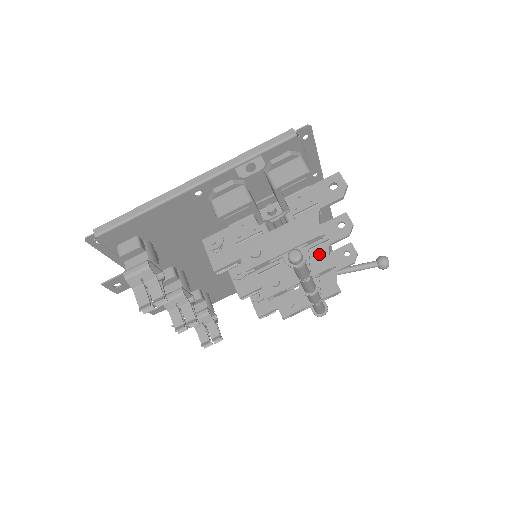
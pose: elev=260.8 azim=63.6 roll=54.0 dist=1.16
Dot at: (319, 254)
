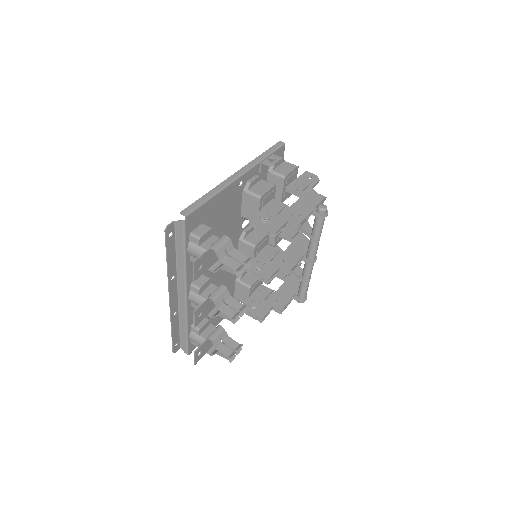
Dot at: (301, 238)
